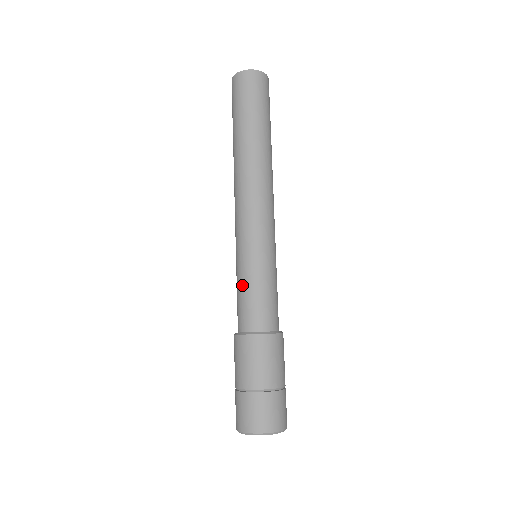
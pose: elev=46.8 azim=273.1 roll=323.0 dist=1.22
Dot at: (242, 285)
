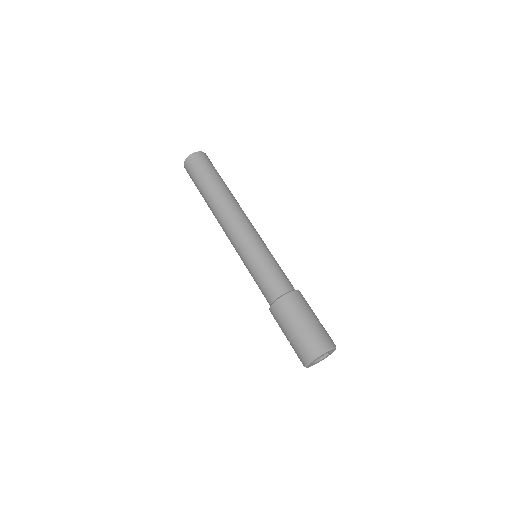
Dot at: (257, 275)
